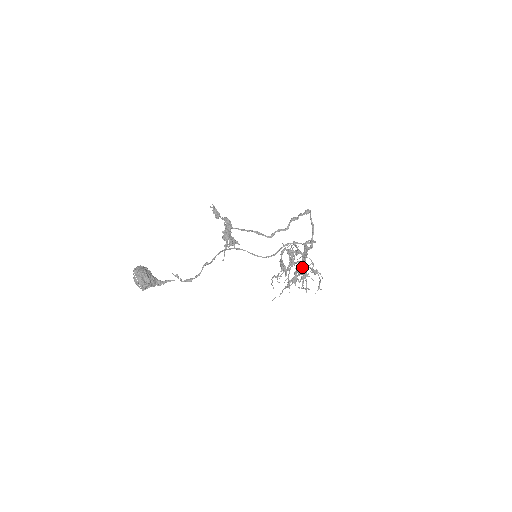
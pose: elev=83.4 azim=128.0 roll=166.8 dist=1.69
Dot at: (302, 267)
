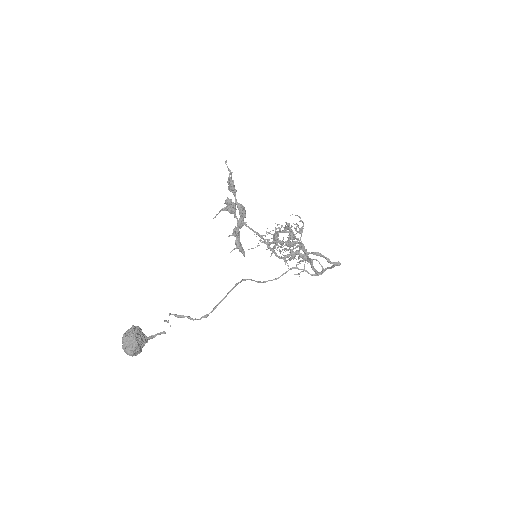
Dot at: occluded
